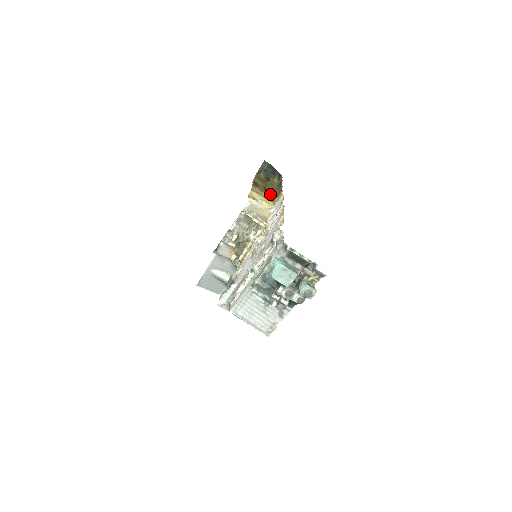
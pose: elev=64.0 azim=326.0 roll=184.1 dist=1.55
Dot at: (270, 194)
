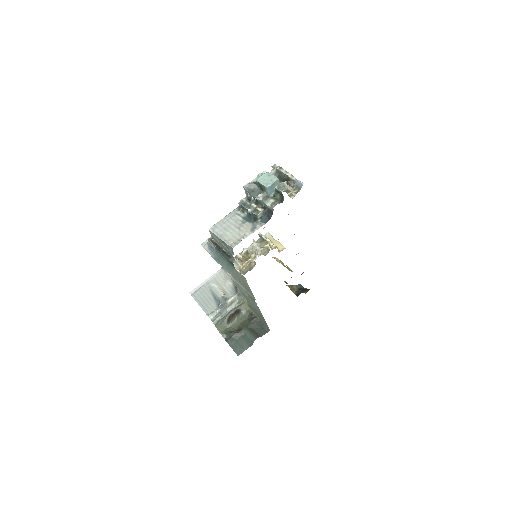
Dot at: occluded
